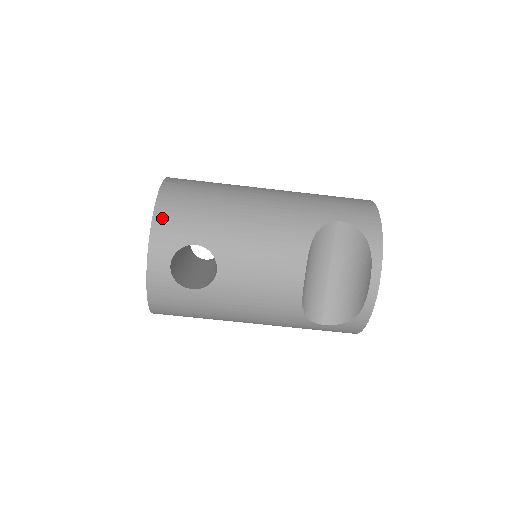
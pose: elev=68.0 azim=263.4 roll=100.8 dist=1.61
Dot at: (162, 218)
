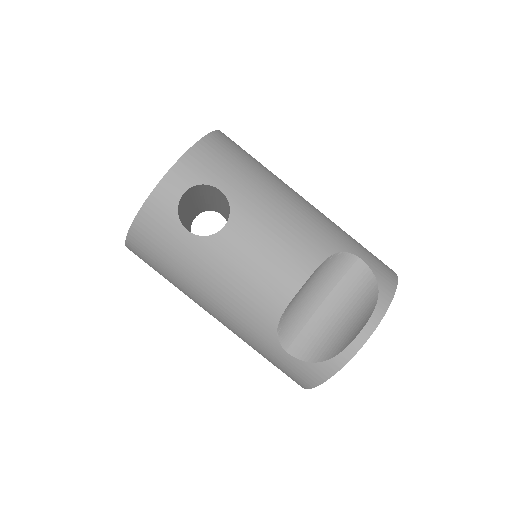
Dot at: (204, 149)
